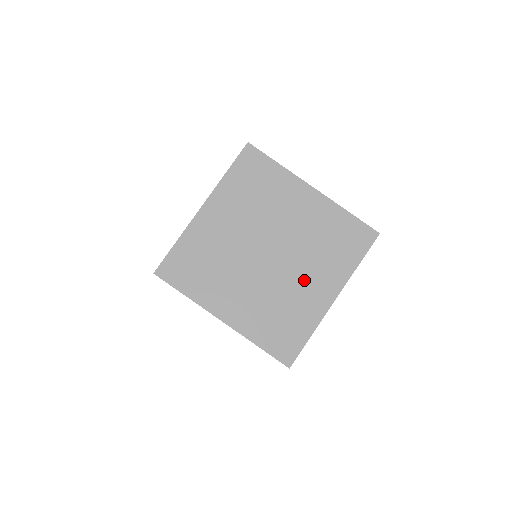
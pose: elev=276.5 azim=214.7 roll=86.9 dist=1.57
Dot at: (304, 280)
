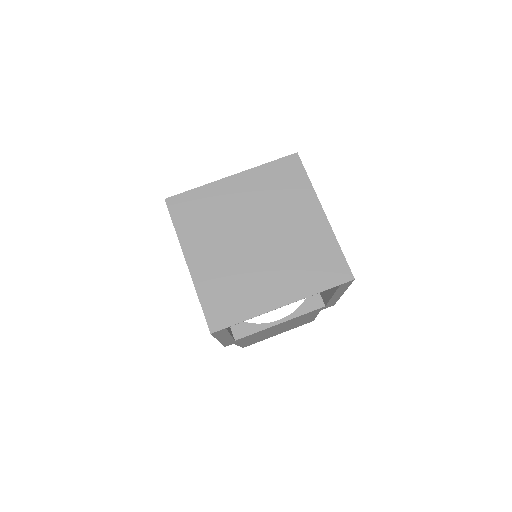
Dot at: (270, 275)
